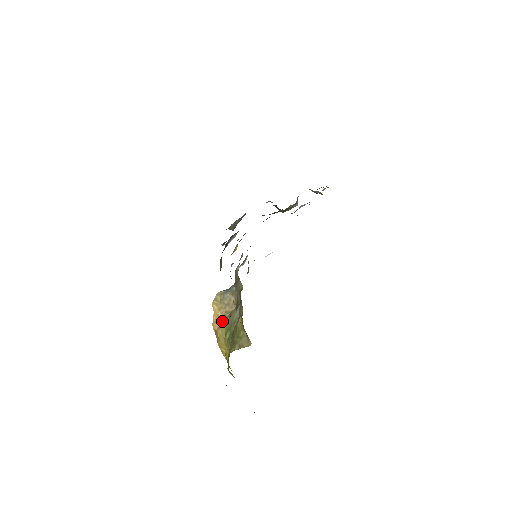
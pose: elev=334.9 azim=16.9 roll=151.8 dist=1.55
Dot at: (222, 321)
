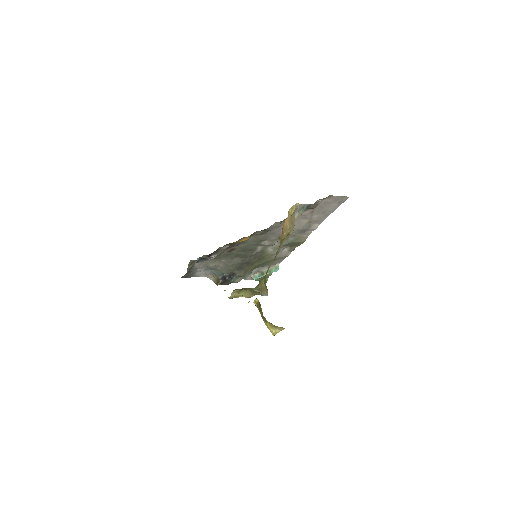
Dot at: (283, 233)
